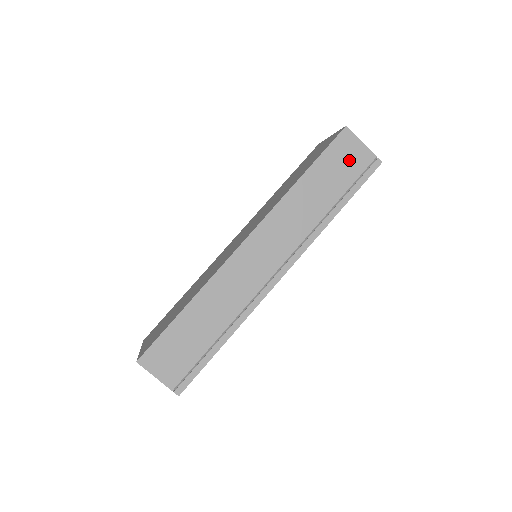
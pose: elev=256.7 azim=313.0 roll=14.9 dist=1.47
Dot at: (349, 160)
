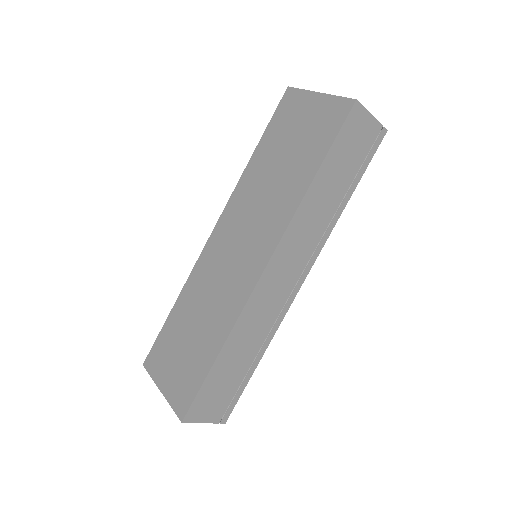
Dot at: (358, 140)
